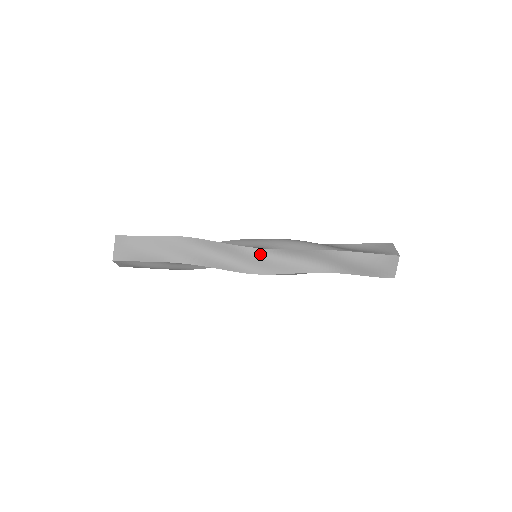
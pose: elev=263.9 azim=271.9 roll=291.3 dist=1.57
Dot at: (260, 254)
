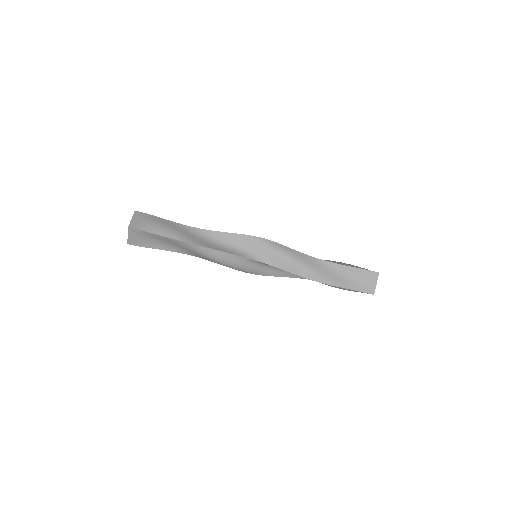
Dot at: (259, 263)
